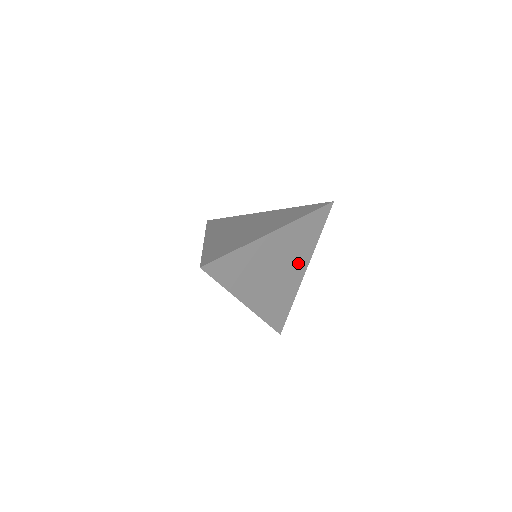
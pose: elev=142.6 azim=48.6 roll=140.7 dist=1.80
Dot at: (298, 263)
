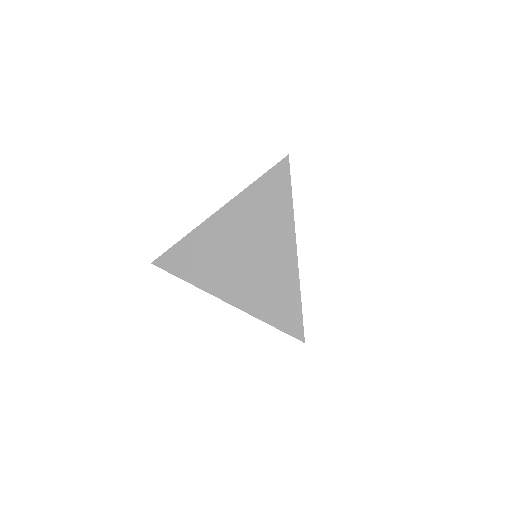
Dot at: occluded
